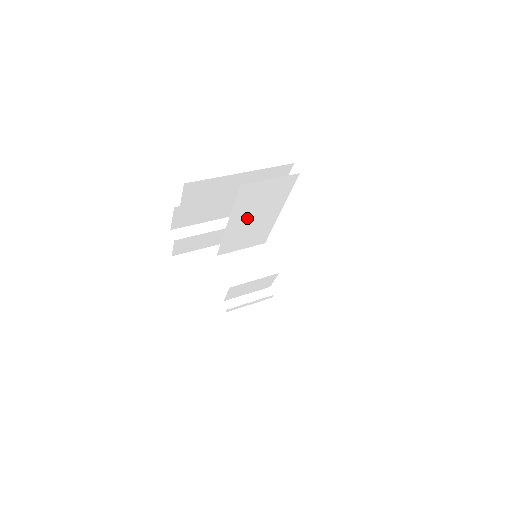
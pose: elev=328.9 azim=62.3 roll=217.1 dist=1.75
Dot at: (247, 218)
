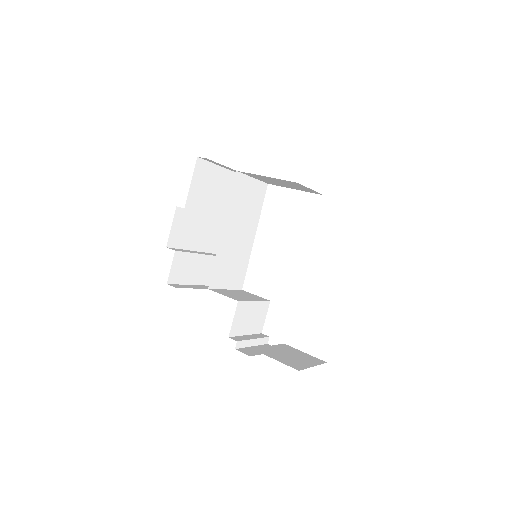
Dot at: (235, 230)
